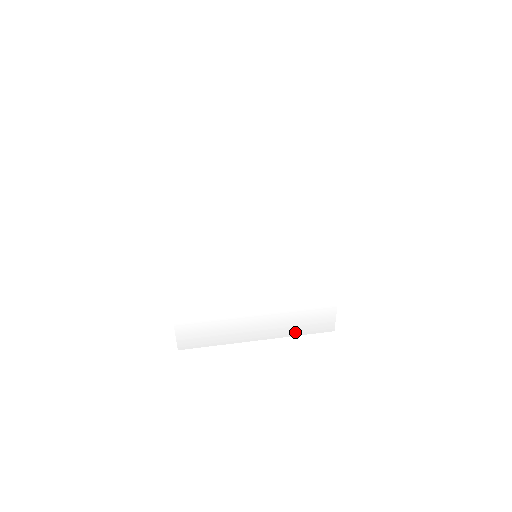
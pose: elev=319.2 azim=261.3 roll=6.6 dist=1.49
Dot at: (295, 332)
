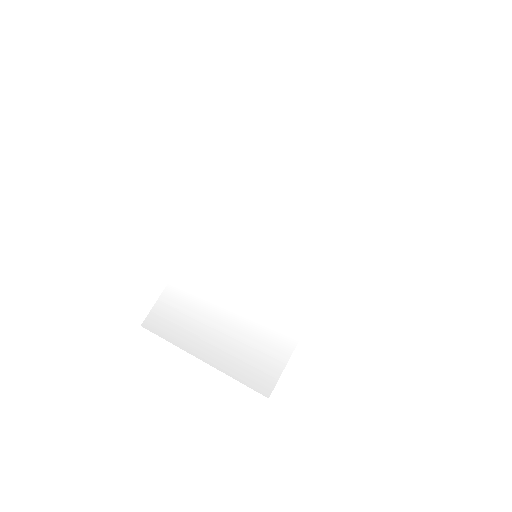
Dot at: (232, 370)
